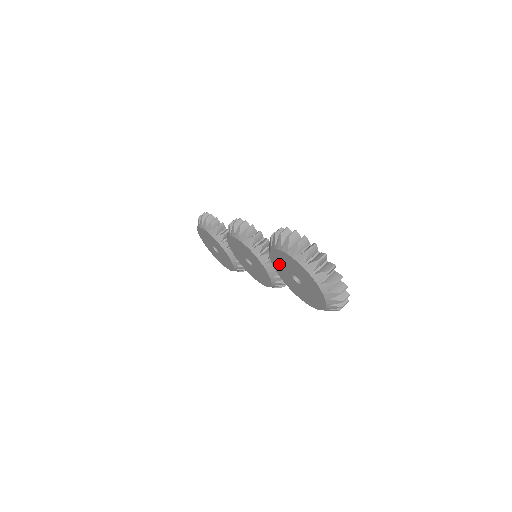
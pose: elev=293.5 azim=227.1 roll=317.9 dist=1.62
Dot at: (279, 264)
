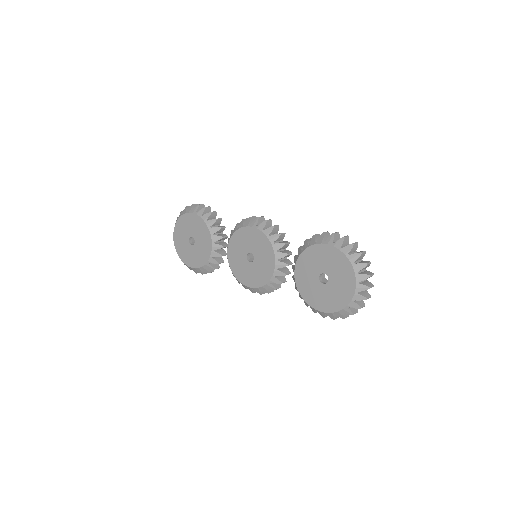
Dot at: (311, 260)
